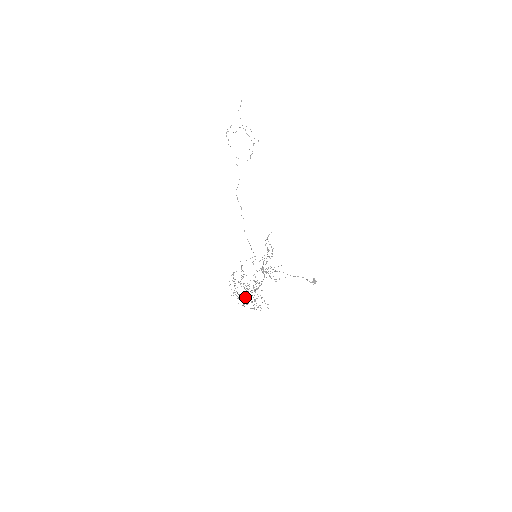
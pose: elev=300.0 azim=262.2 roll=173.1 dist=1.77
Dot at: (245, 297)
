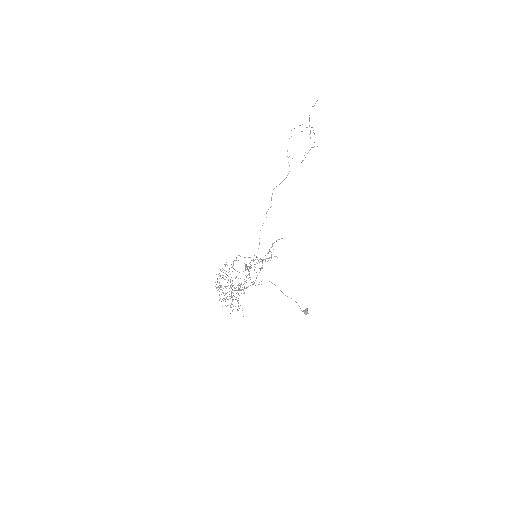
Dot at: occluded
